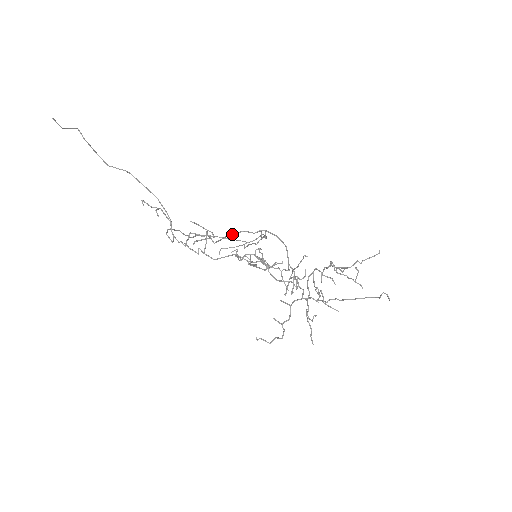
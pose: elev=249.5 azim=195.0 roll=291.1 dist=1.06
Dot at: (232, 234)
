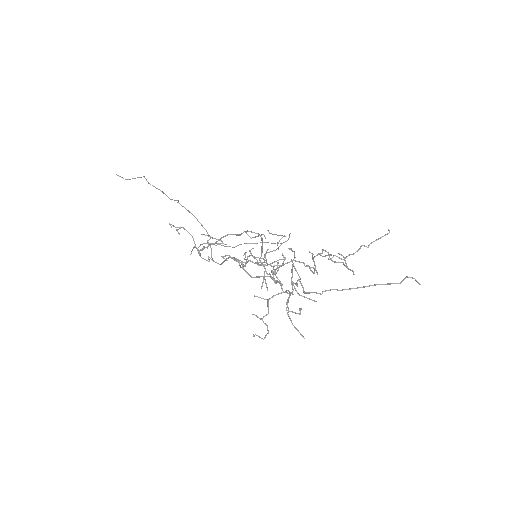
Dot at: (219, 239)
